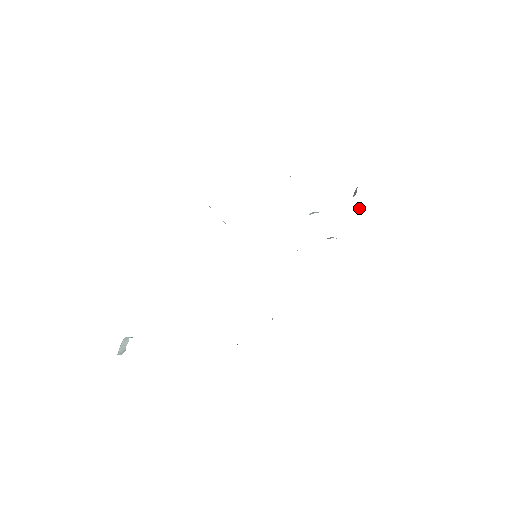
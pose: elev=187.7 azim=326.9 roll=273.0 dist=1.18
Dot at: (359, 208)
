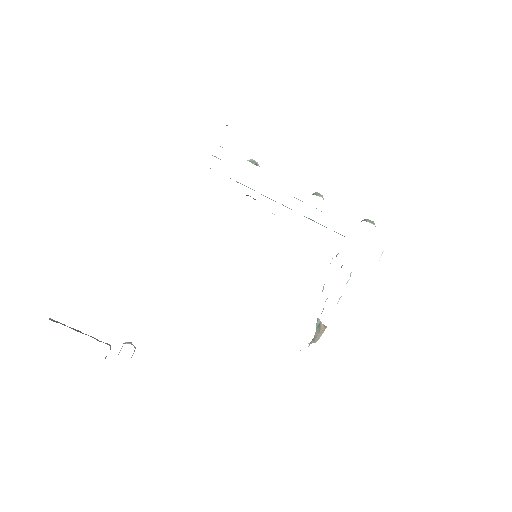
Dot at: occluded
